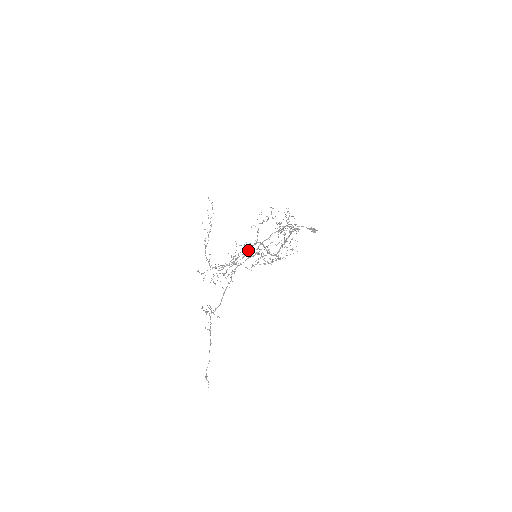
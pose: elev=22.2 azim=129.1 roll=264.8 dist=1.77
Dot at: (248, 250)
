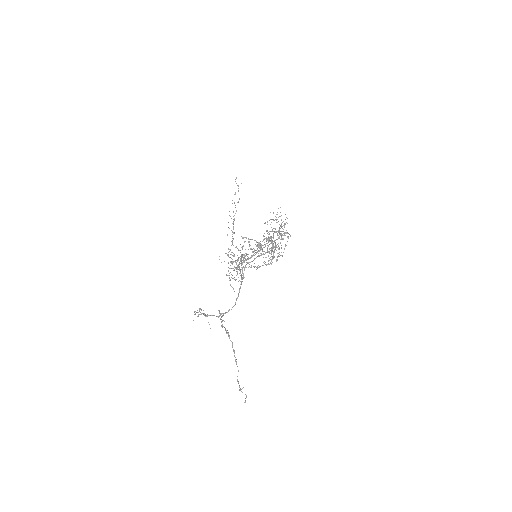
Dot at: (265, 246)
